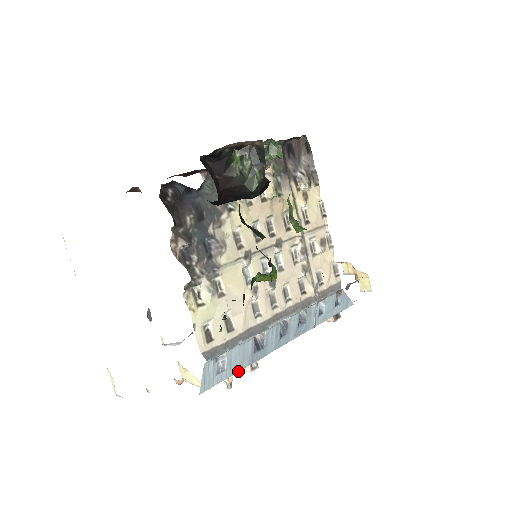
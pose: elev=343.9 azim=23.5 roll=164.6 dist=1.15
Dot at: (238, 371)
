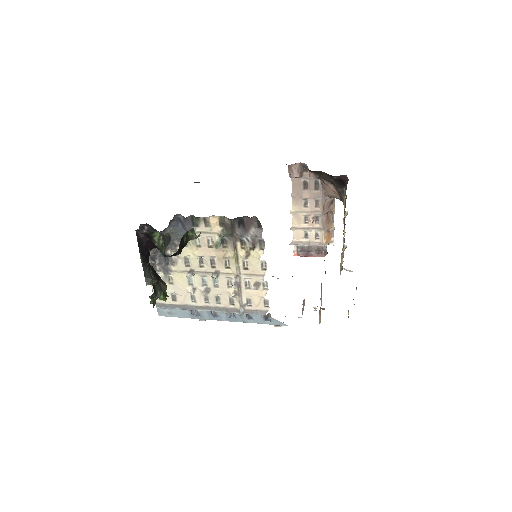
Dot at: (184, 317)
